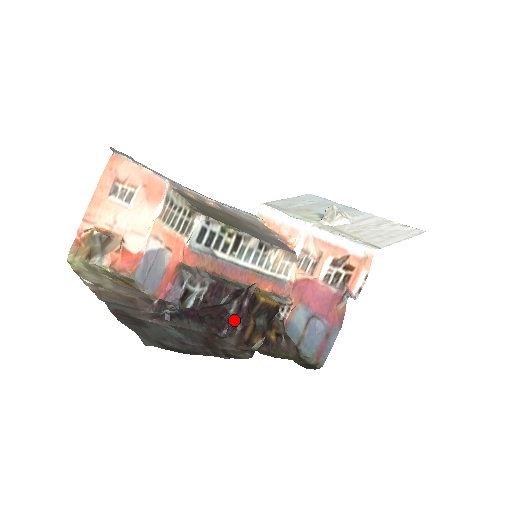
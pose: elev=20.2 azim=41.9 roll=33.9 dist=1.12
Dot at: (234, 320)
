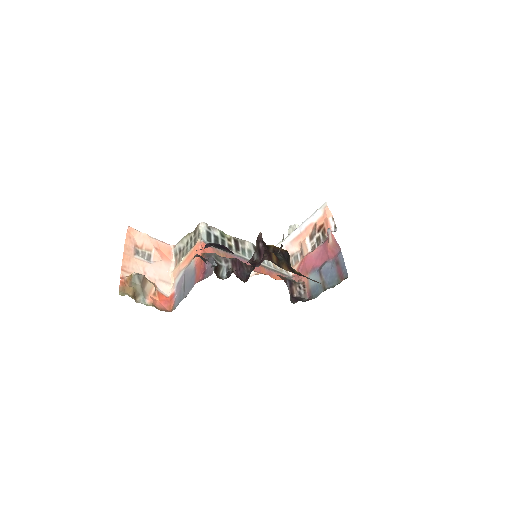
Dot at: occluded
